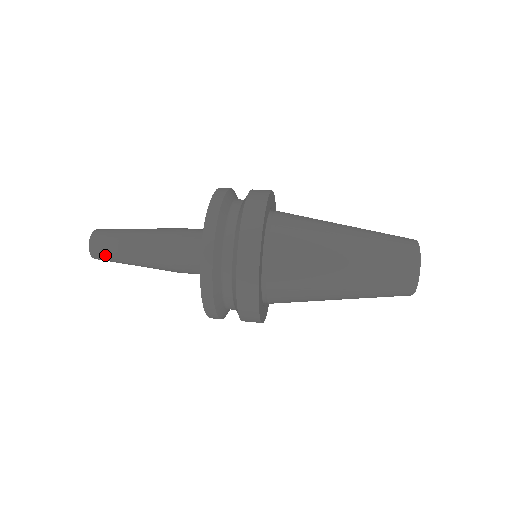
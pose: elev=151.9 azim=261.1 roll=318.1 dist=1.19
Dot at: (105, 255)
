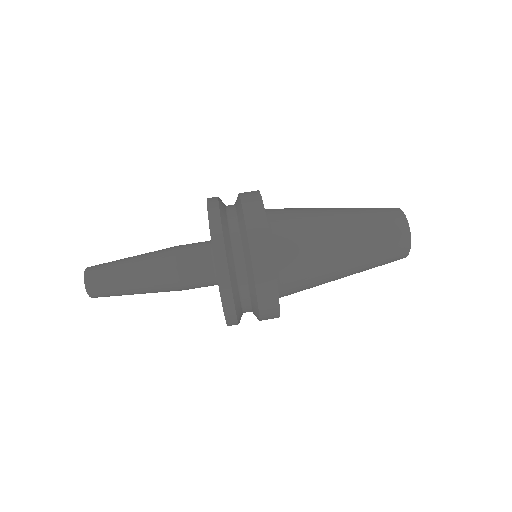
Dot at: (108, 296)
